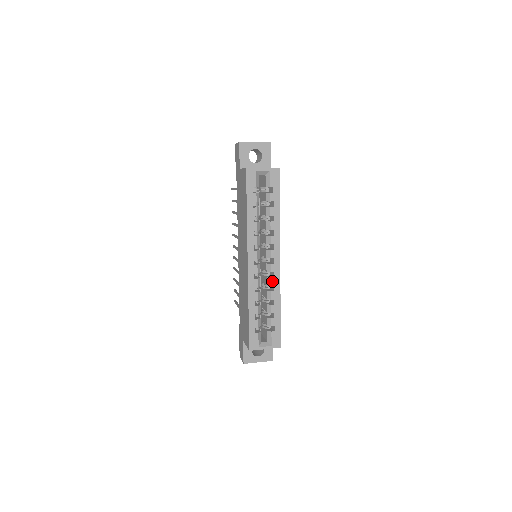
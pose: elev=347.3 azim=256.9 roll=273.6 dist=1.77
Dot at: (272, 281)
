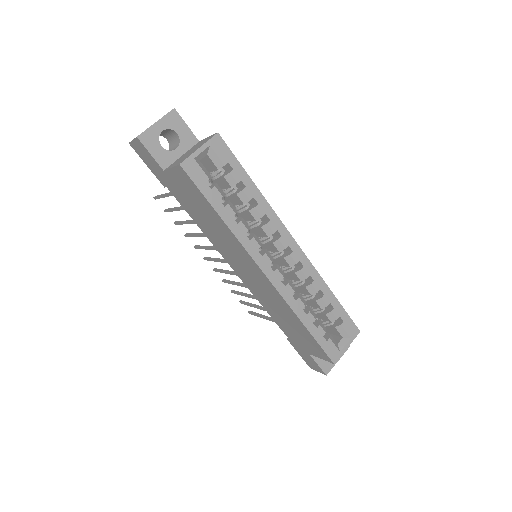
Dot at: (304, 272)
